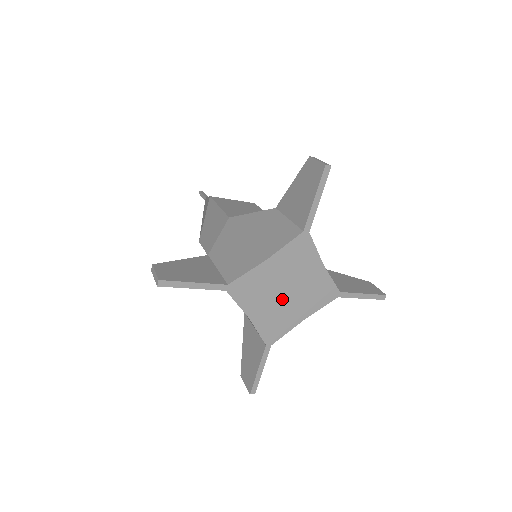
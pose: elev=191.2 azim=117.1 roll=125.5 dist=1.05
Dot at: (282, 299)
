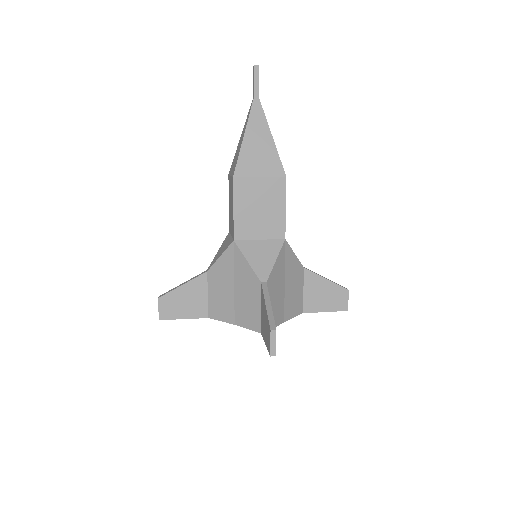
Dot at: occluded
